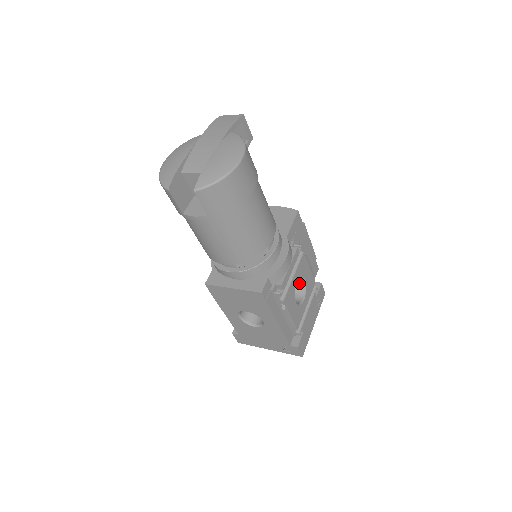
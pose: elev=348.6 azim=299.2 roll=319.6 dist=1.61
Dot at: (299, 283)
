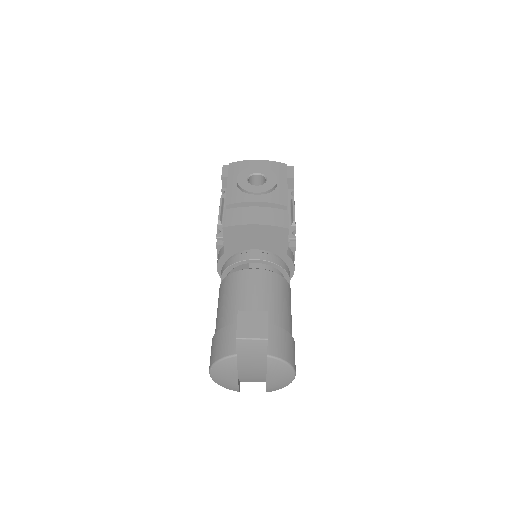
Dot at: occluded
